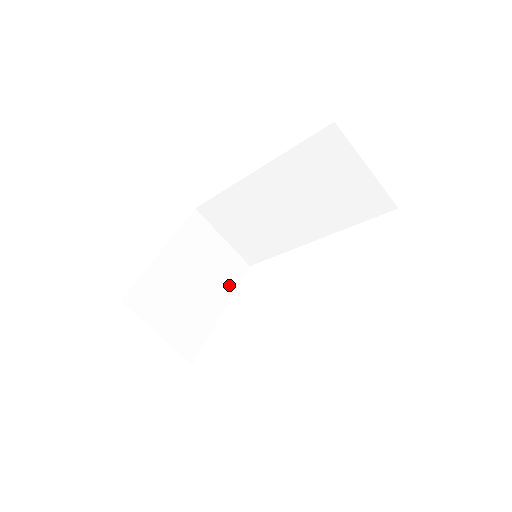
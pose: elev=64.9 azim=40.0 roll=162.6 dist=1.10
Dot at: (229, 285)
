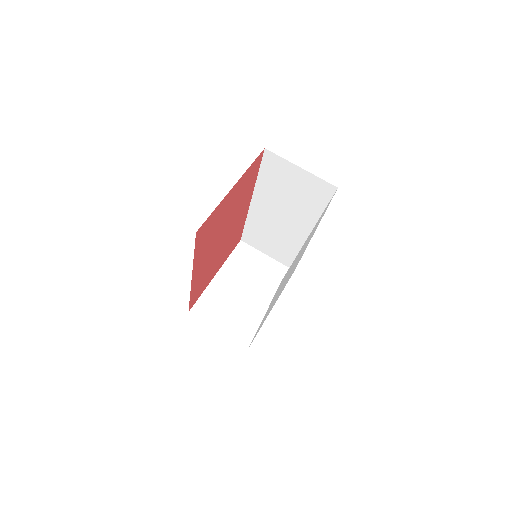
Dot at: (276, 288)
